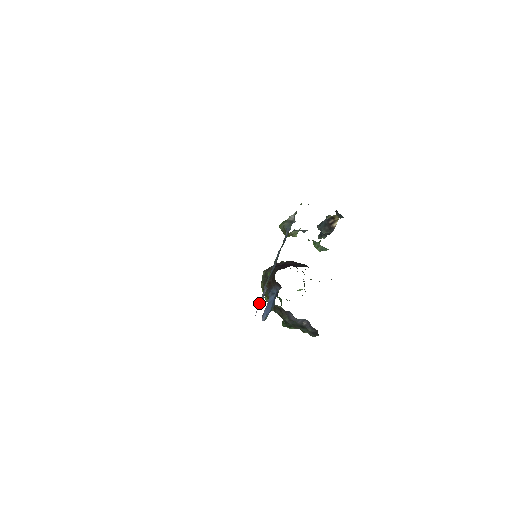
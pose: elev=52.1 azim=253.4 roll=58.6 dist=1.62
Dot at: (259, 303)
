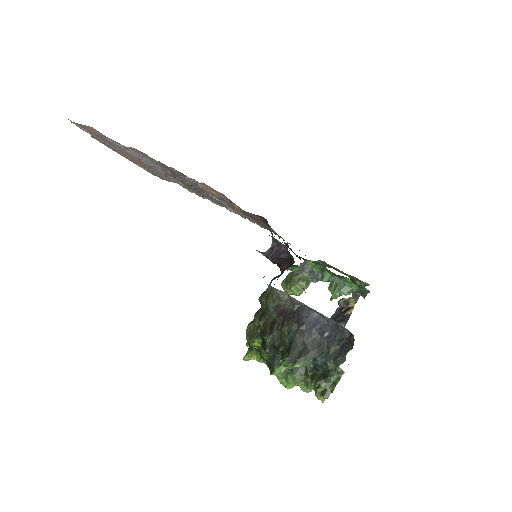
Dot at: (262, 252)
